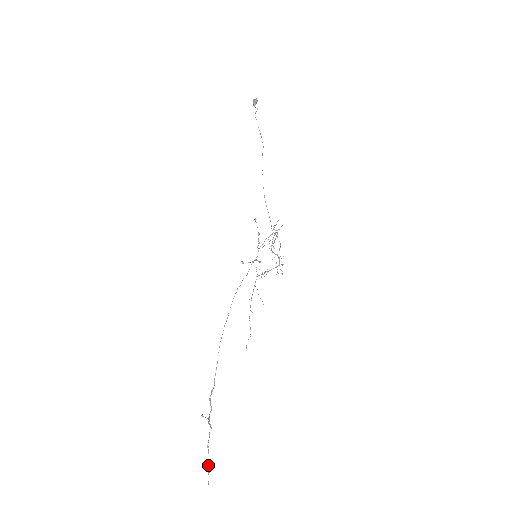
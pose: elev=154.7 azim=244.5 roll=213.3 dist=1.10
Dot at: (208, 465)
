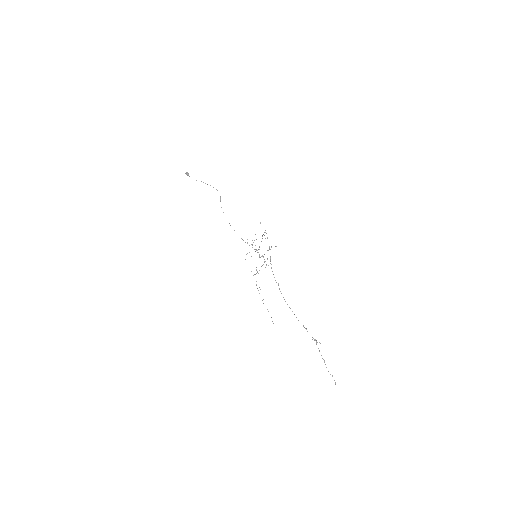
Dot at: occluded
